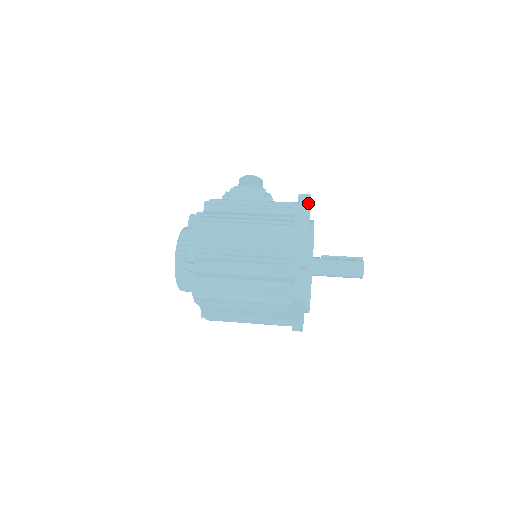
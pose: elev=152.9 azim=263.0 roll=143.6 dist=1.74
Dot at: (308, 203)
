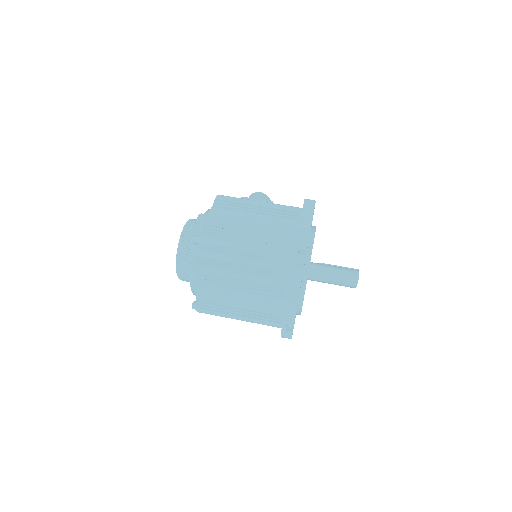
Dot at: (313, 205)
